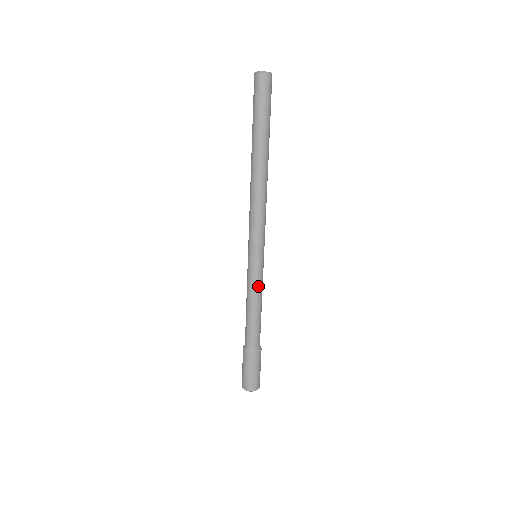
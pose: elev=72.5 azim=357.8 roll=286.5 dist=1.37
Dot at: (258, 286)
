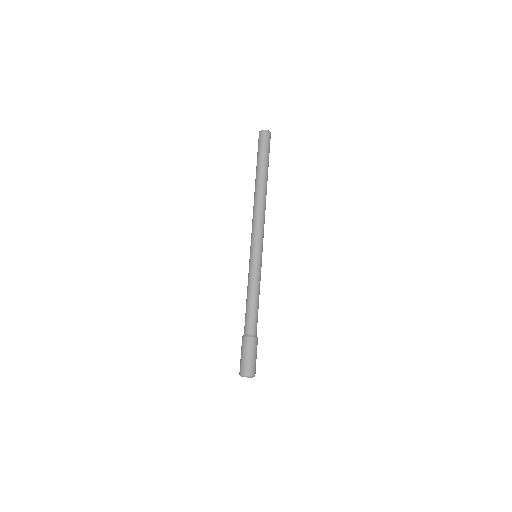
Dot at: (260, 279)
